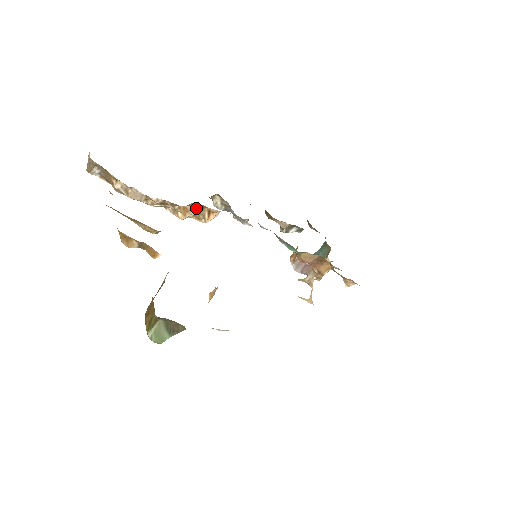
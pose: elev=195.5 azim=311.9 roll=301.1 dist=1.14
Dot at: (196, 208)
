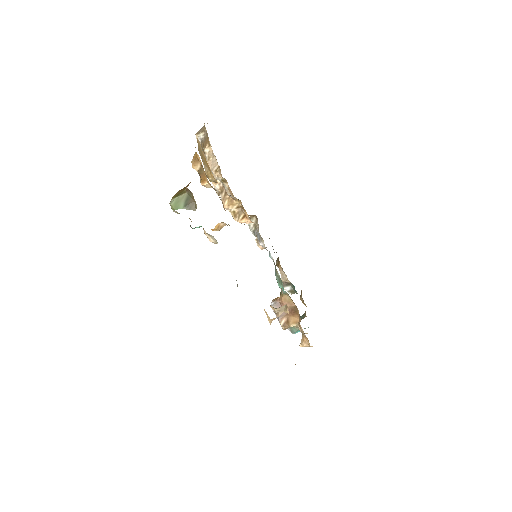
Dot at: (239, 207)
